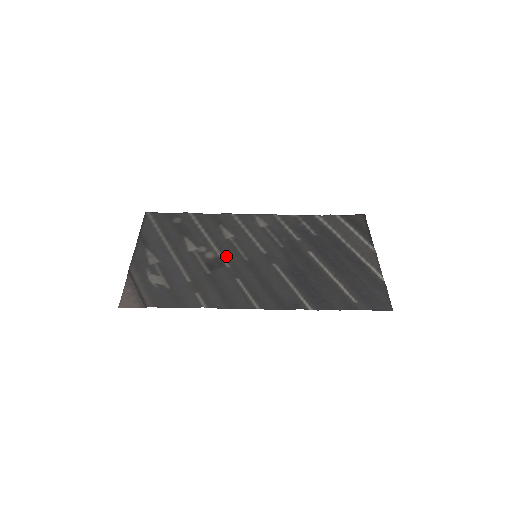
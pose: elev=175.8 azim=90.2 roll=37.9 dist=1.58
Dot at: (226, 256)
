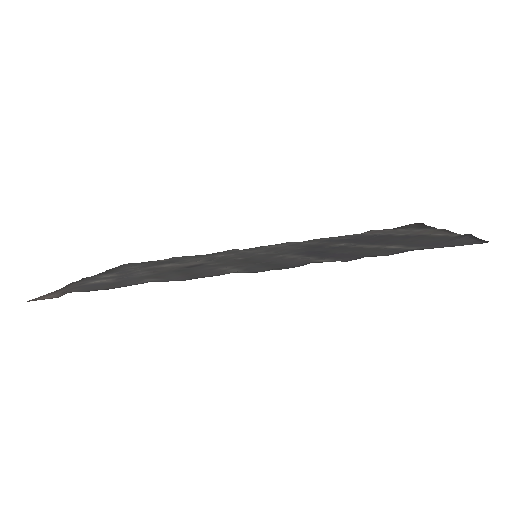
Dot at: (212, 262)
